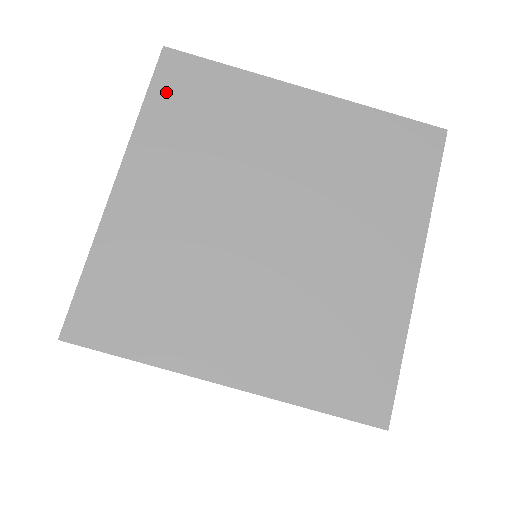
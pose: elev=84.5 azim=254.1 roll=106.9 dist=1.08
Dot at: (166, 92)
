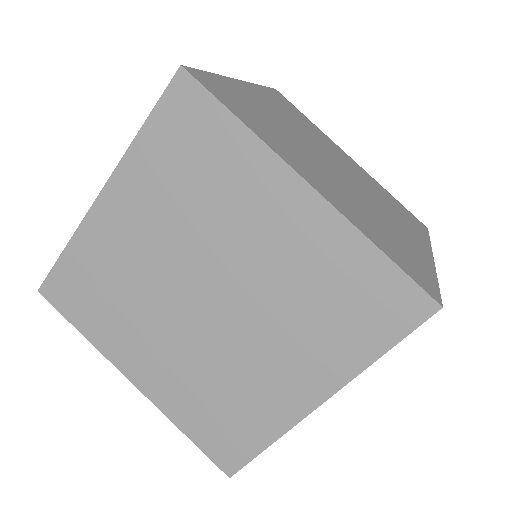
Dot at: (166, 123)
